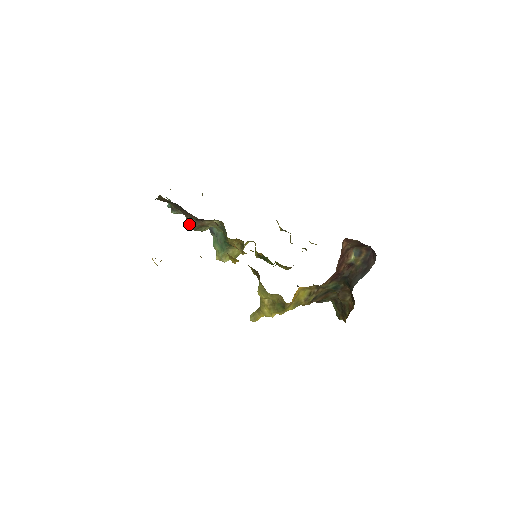
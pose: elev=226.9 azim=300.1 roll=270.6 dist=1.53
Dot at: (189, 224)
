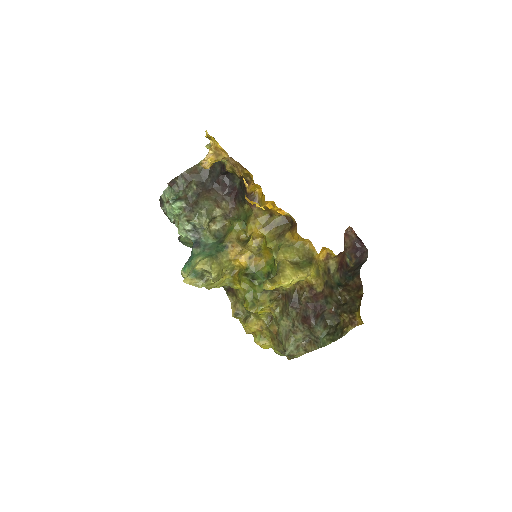
Dot at: (205, 200)
